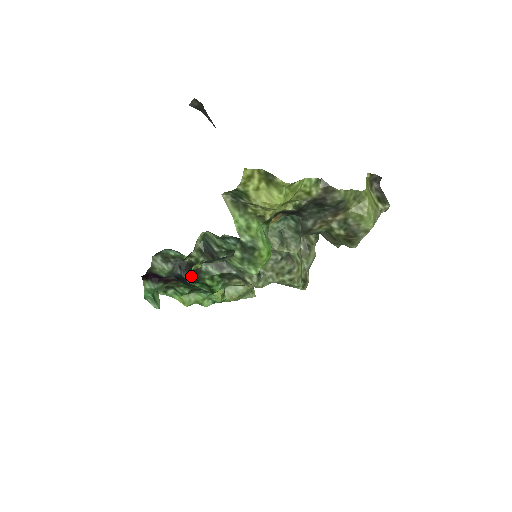
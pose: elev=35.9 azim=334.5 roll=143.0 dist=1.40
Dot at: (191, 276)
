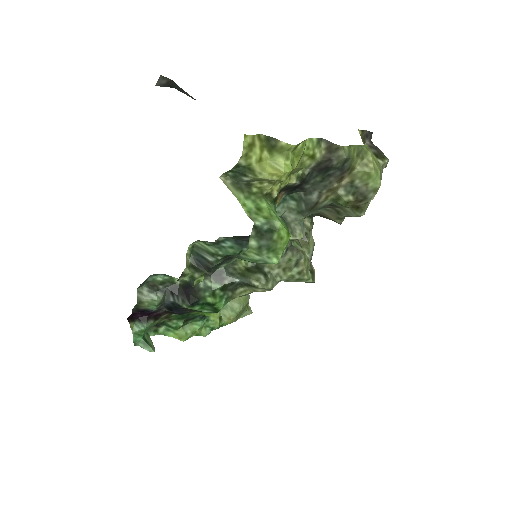
Dot at: (188, 299)
